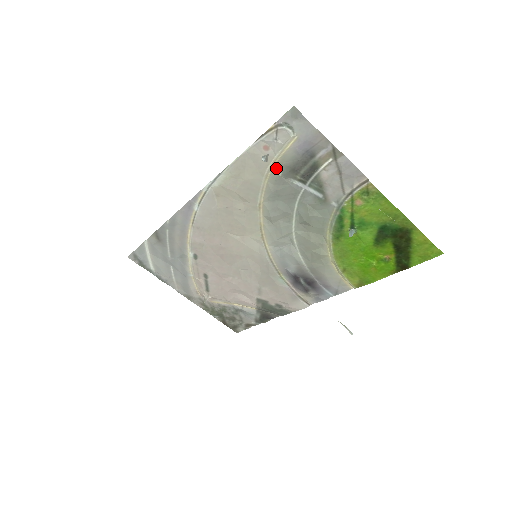
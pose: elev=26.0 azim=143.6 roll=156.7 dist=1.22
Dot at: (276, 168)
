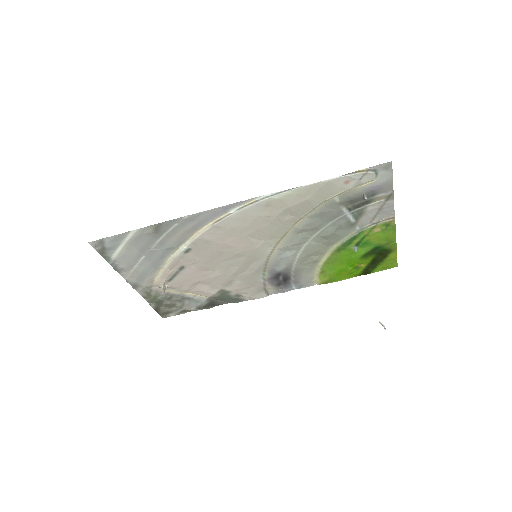
Dot at: (339, 196)
